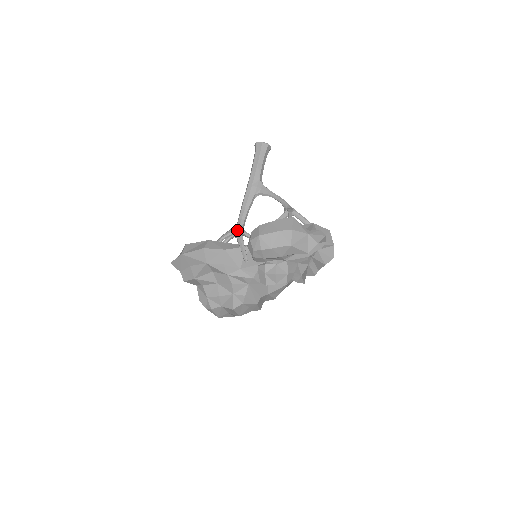
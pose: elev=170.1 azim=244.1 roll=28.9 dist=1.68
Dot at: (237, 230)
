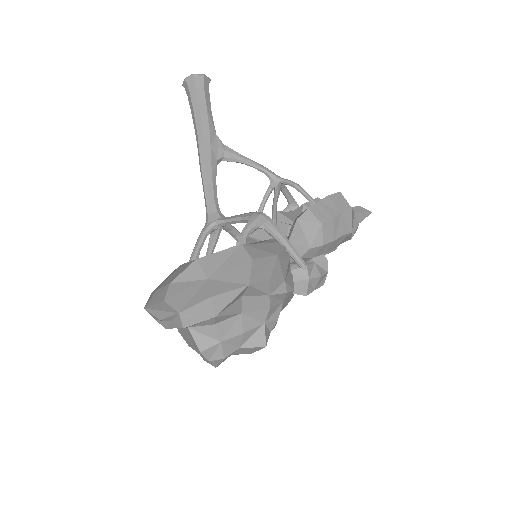
Dot at: (267, 220)
